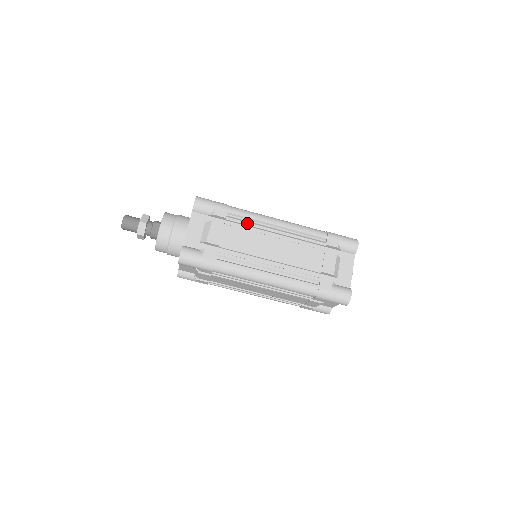
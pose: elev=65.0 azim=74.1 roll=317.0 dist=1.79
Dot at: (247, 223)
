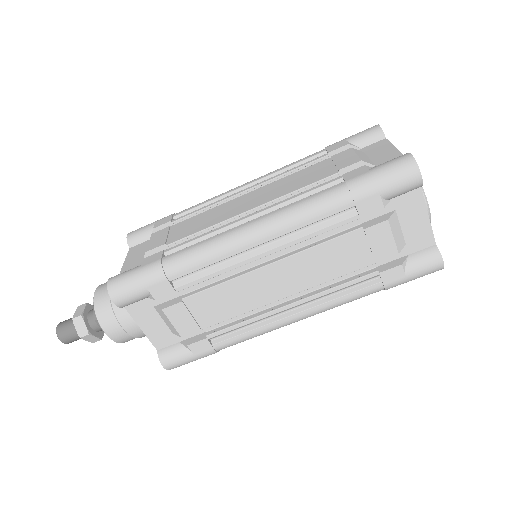
Dot at: (210, 276)
